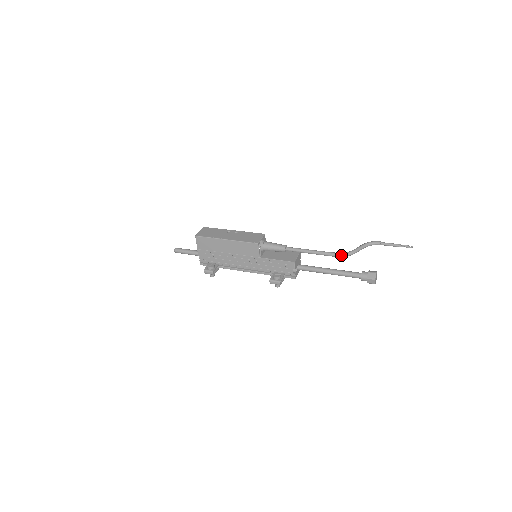
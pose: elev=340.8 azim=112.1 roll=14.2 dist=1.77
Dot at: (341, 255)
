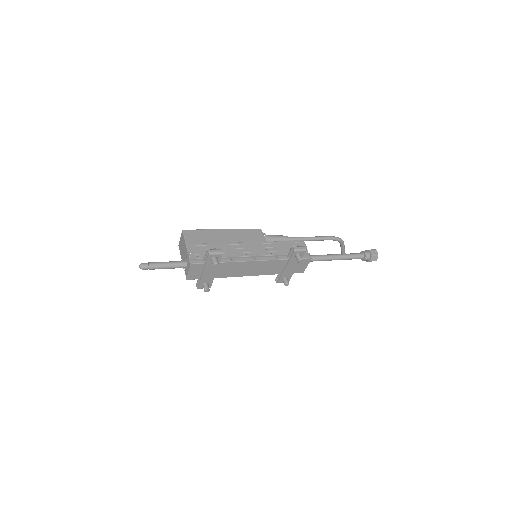
Dot at: (337, 237)
